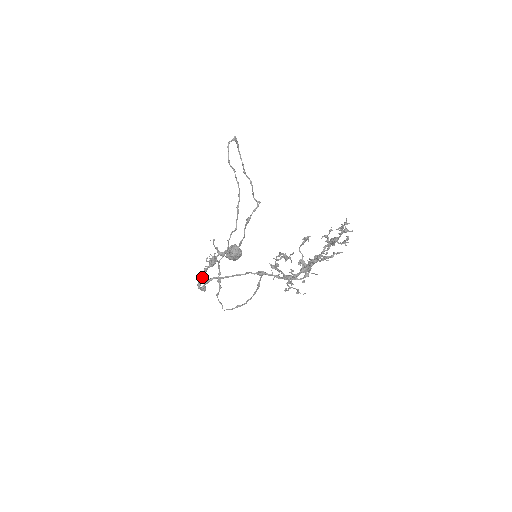
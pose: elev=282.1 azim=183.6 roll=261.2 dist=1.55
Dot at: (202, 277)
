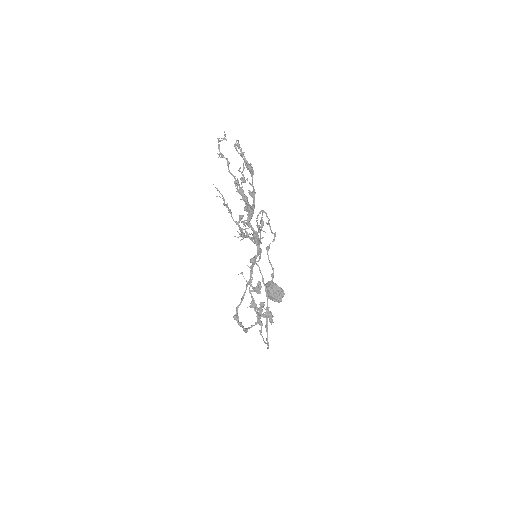
Dot at: (252, 326)
